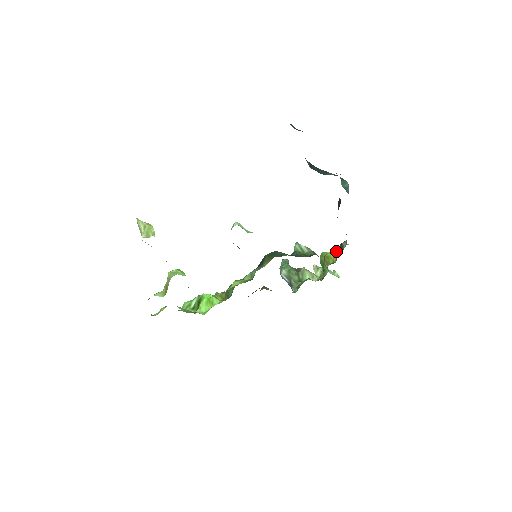
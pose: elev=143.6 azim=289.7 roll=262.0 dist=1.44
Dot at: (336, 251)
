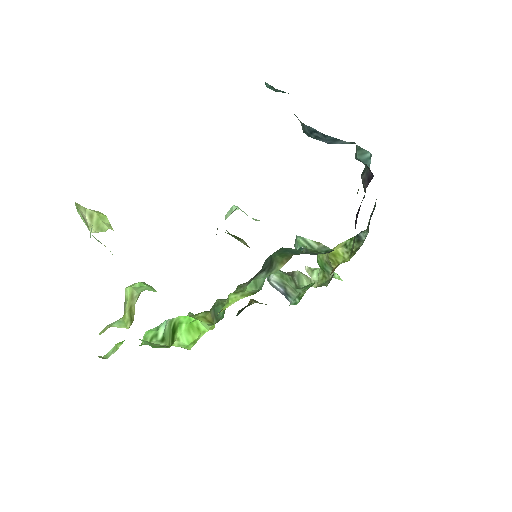
Dot at: (347, 245)
